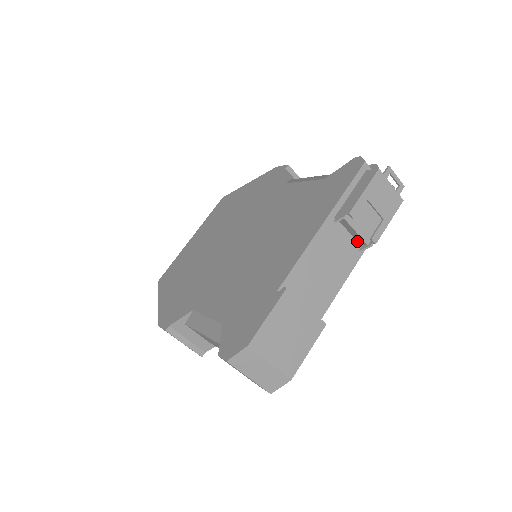
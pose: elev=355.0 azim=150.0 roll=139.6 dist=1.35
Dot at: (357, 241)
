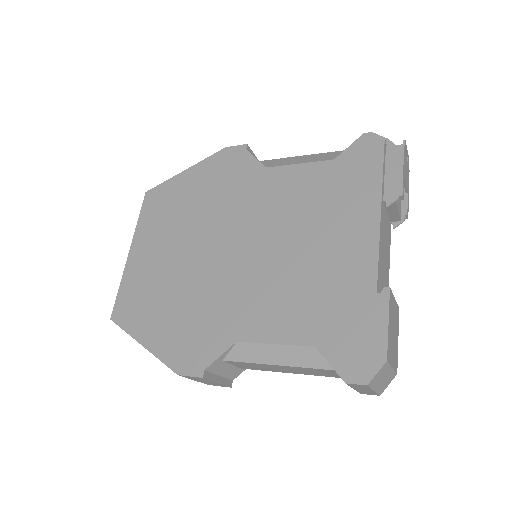
Dot at: (389, 219)
